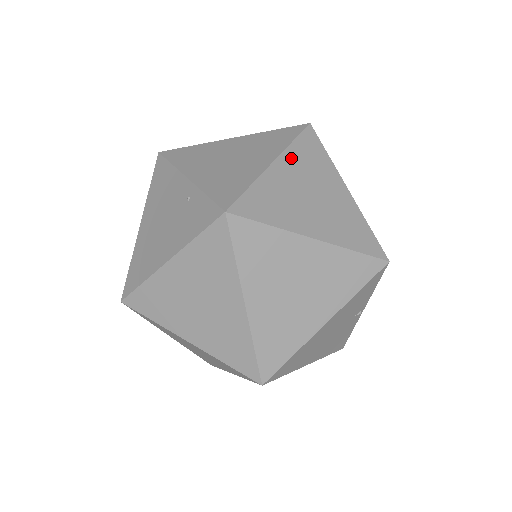
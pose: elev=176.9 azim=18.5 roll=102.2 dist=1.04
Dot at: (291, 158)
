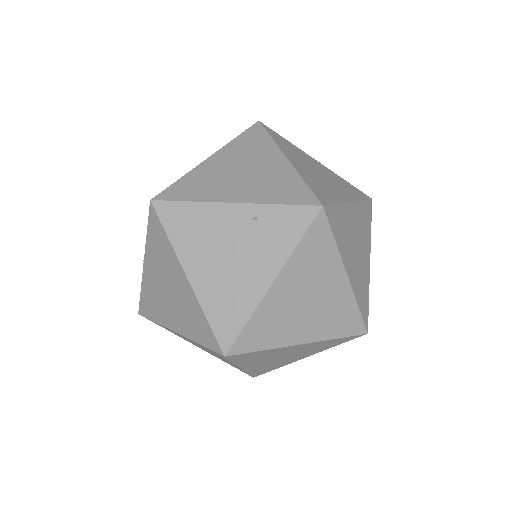
Dot at: (286, 151)
